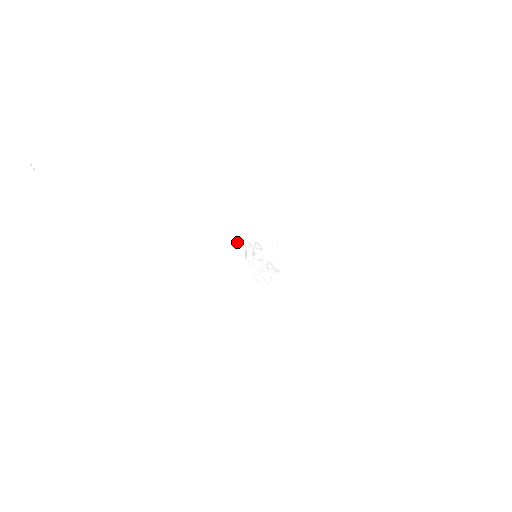
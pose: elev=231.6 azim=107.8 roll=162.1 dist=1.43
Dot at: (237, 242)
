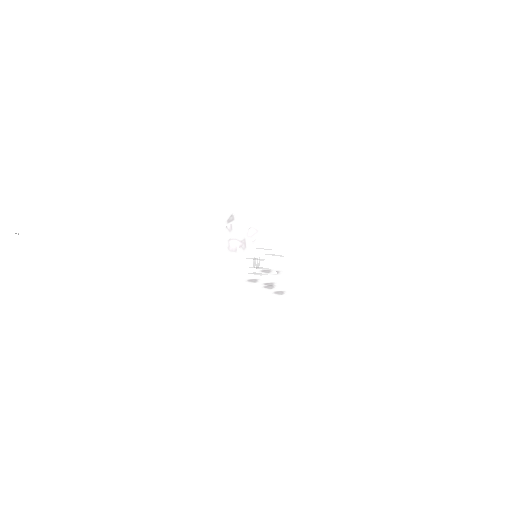
Dot at: (228, 247)
